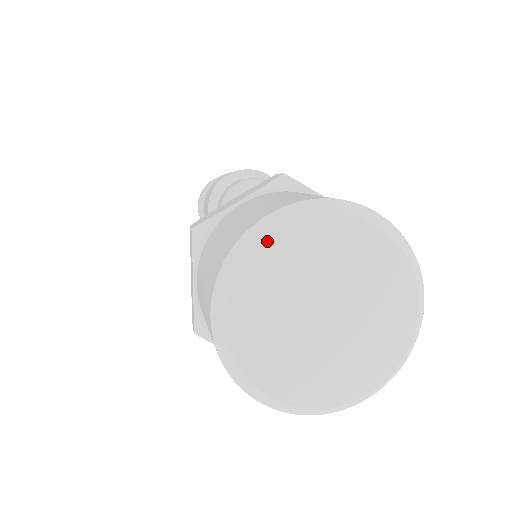
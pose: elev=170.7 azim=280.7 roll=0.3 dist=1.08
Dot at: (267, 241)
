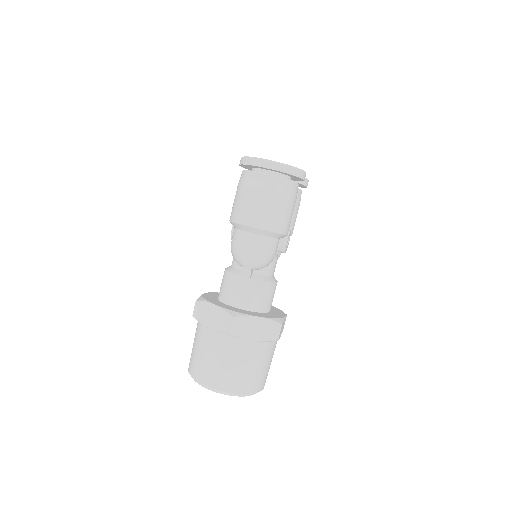
Dot at: occluded
